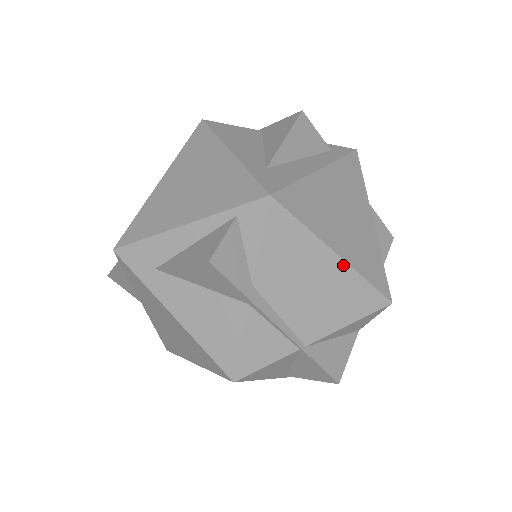
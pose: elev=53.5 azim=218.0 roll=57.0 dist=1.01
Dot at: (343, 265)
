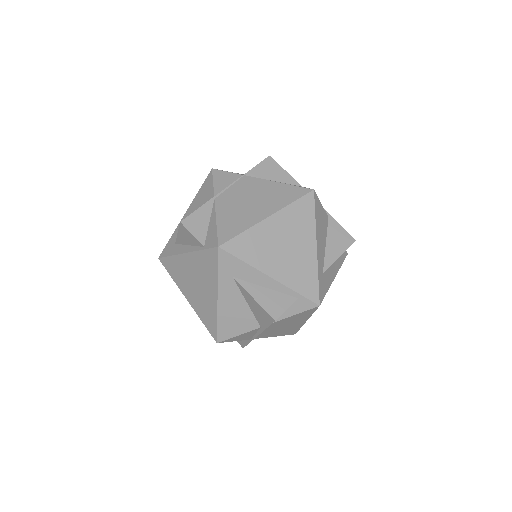
Dot at: (302, 324)
